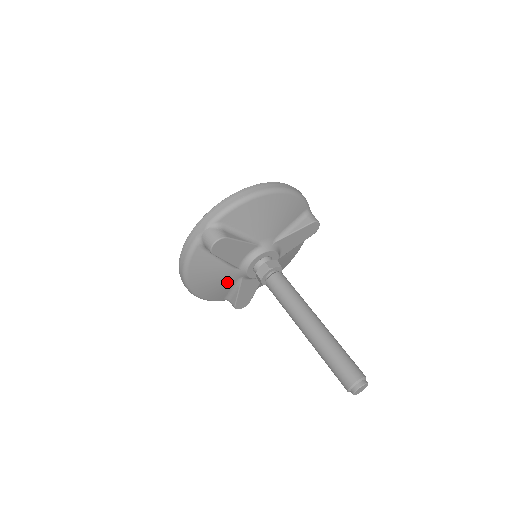
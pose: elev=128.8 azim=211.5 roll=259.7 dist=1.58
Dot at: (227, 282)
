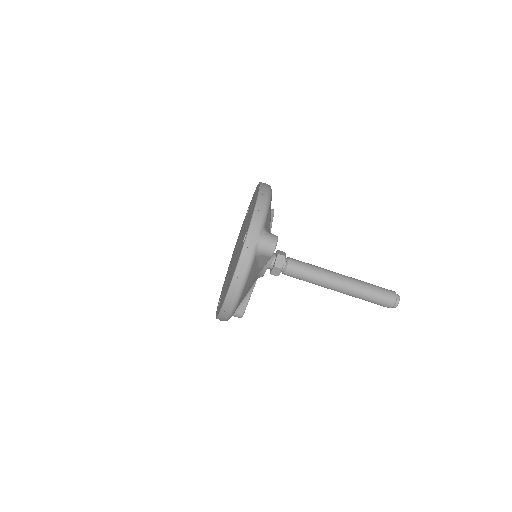
Dot at: occluded
